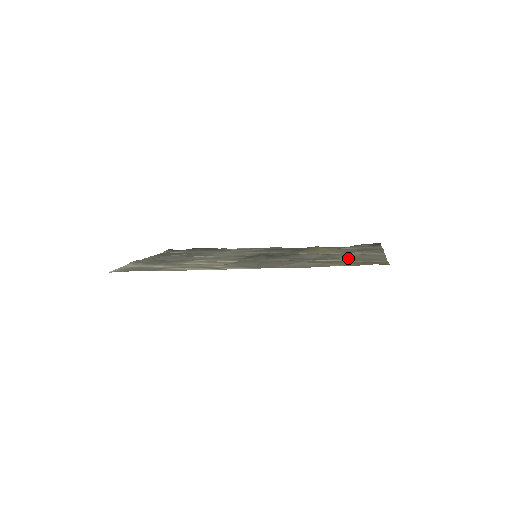
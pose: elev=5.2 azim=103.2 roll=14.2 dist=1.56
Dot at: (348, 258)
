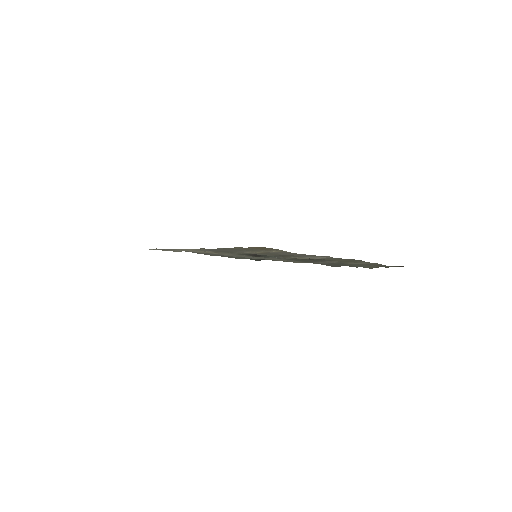
Dot at: (287, 254)
